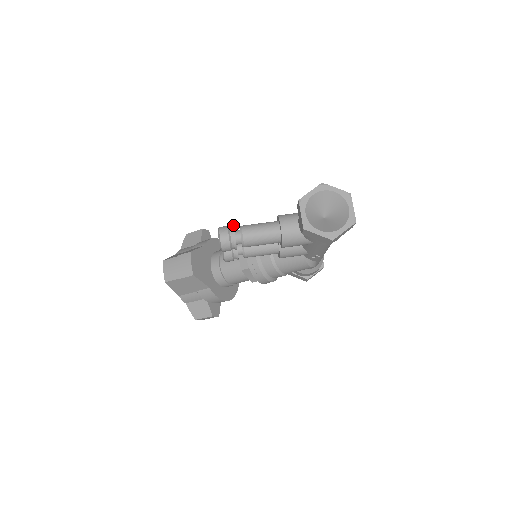
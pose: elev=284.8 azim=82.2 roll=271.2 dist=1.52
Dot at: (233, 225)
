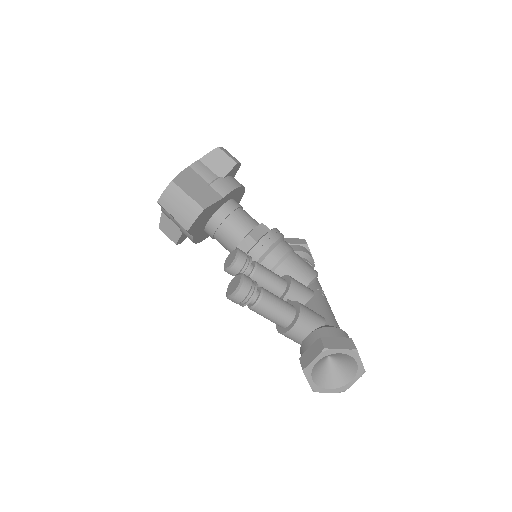
Dot at: occluded
